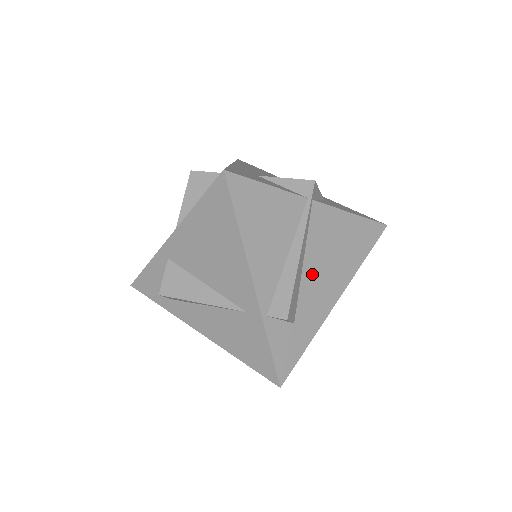
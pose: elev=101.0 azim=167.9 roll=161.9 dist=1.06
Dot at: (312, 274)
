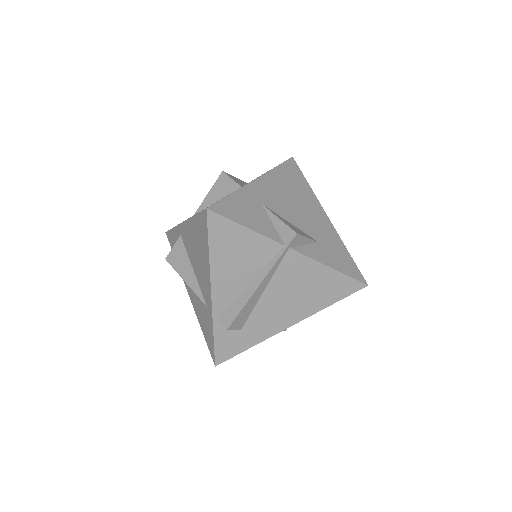
Dot at: (270, 302)
